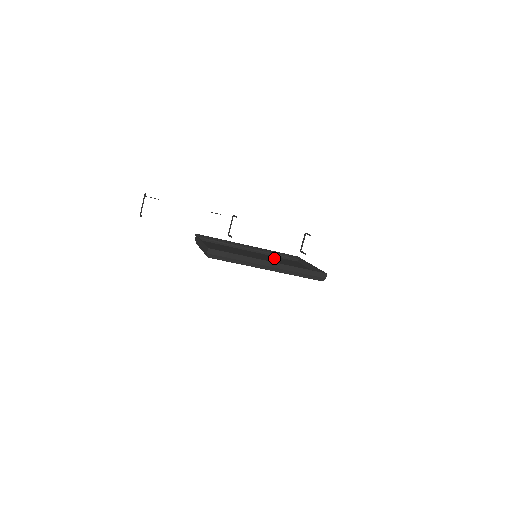
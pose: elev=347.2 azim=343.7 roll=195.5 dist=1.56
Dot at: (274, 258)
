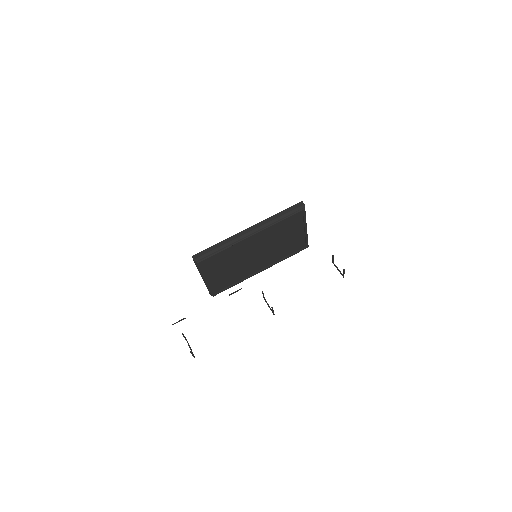
Dot at: occluded
